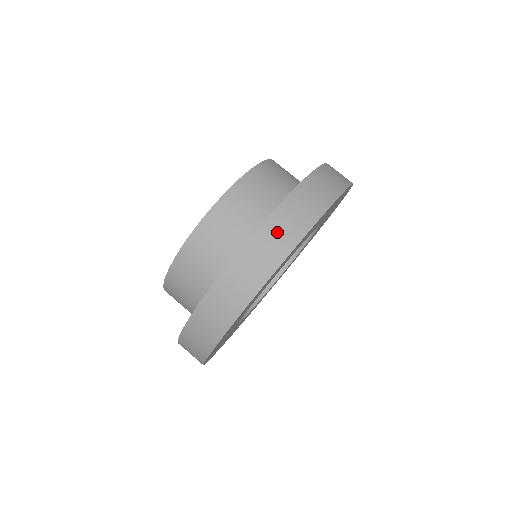
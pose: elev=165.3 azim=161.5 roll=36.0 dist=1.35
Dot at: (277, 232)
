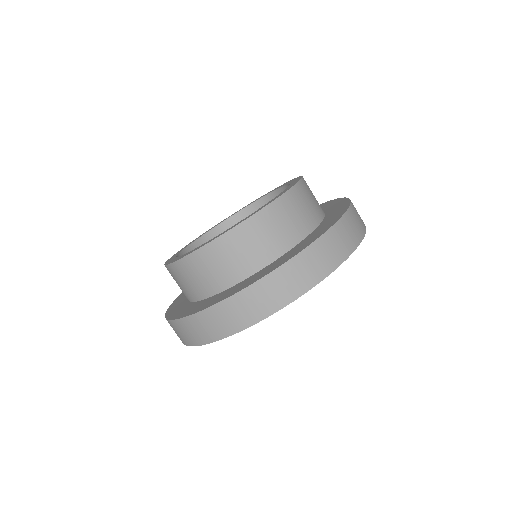
Dot at: (306, 267)
